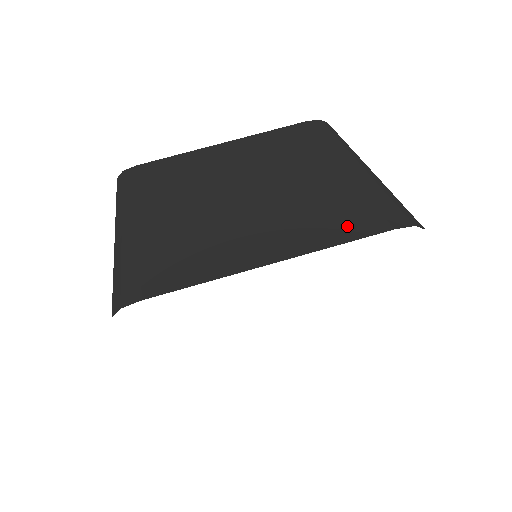
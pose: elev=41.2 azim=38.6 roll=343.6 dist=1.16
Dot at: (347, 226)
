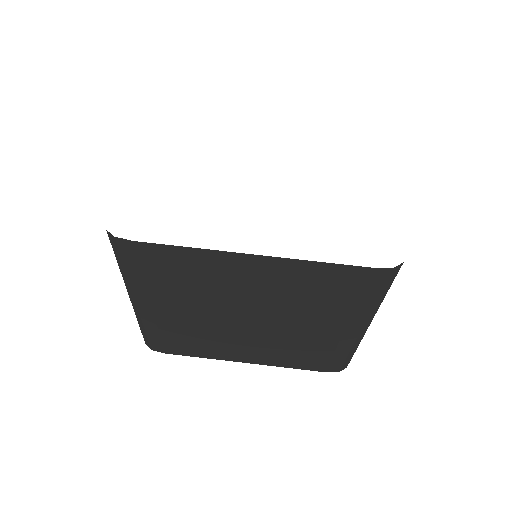
Dot at: occluded
